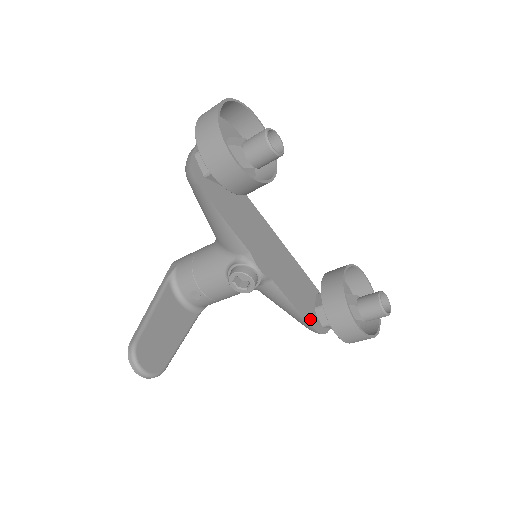
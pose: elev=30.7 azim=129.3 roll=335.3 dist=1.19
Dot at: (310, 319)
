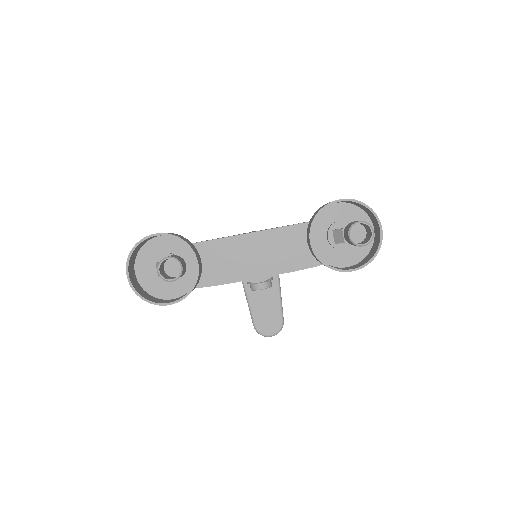
Dot at: occluded
